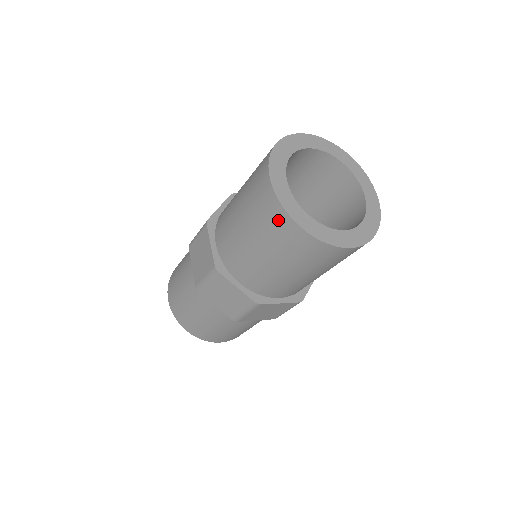
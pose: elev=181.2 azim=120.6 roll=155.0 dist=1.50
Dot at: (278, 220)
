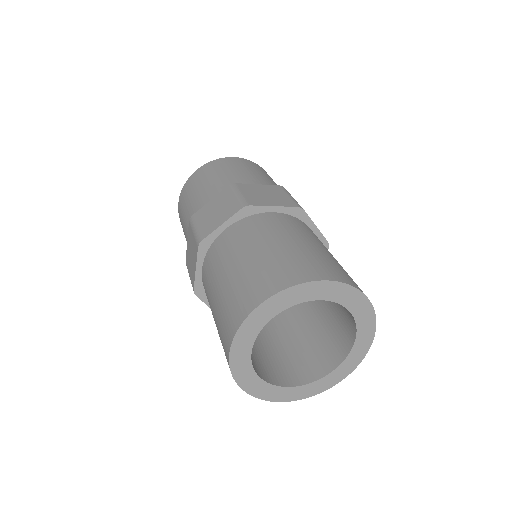
Dot at: occluded
